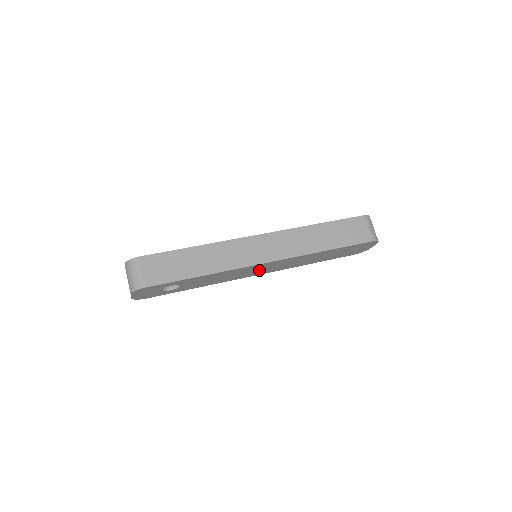
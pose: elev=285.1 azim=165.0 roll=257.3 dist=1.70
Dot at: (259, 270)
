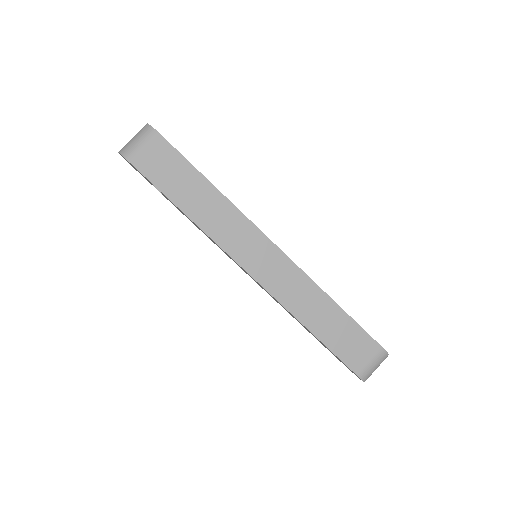
Dot at: occluded
